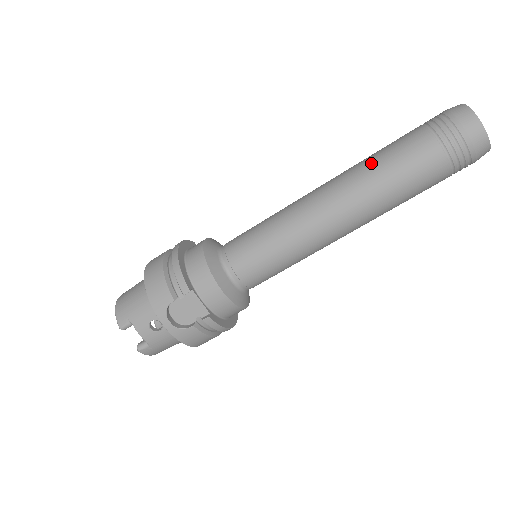
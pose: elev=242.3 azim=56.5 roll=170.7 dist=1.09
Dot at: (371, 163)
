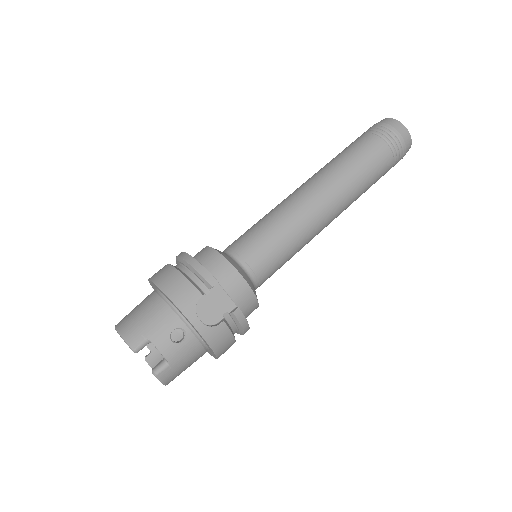
Dot at: (339, 160)
